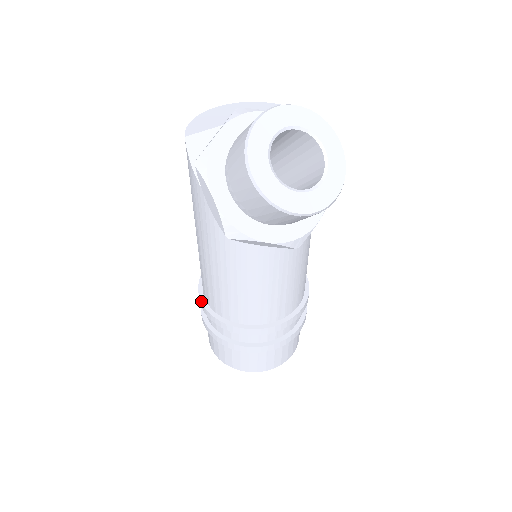
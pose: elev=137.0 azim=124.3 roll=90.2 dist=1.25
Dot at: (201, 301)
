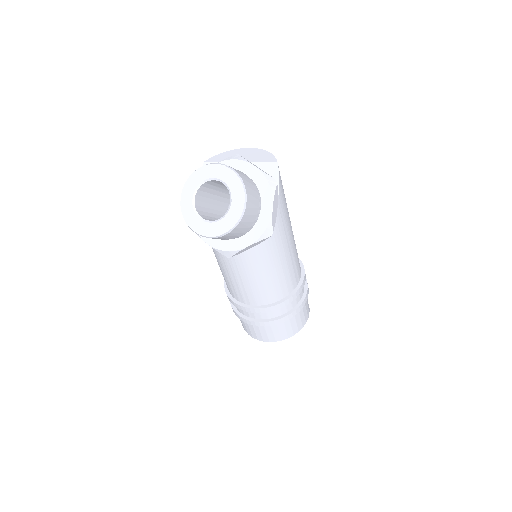
Dot at: occluded
